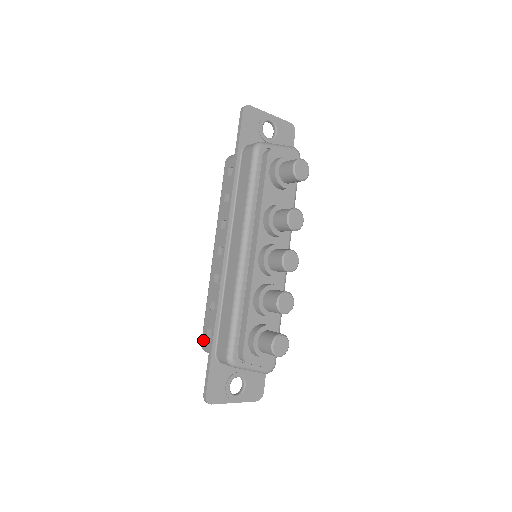
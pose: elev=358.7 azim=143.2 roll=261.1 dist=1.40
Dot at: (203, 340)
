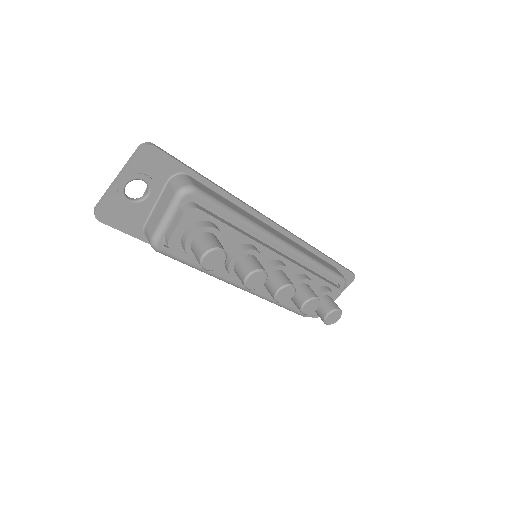
Dot at: occluded
